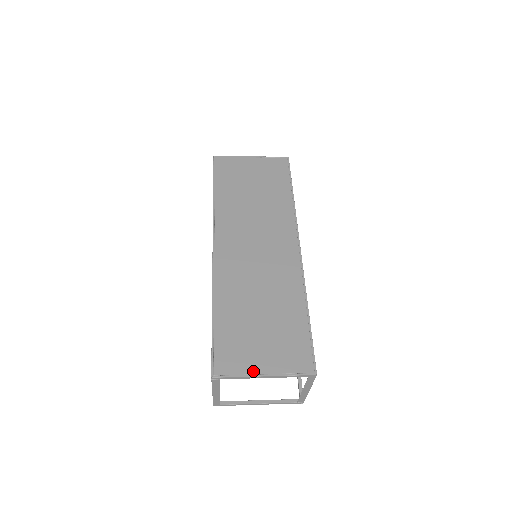
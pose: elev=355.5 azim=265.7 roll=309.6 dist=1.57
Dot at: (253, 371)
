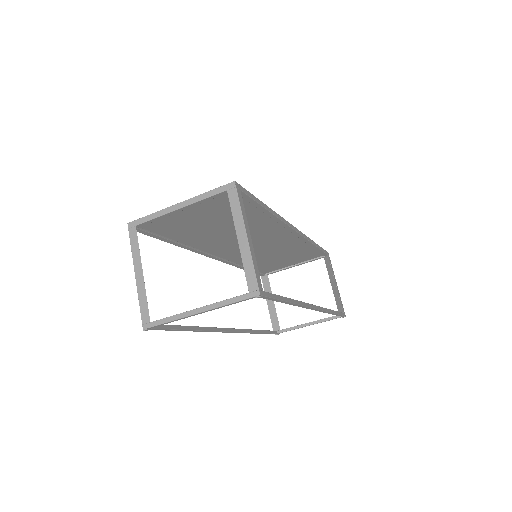
Dot at: occluded
